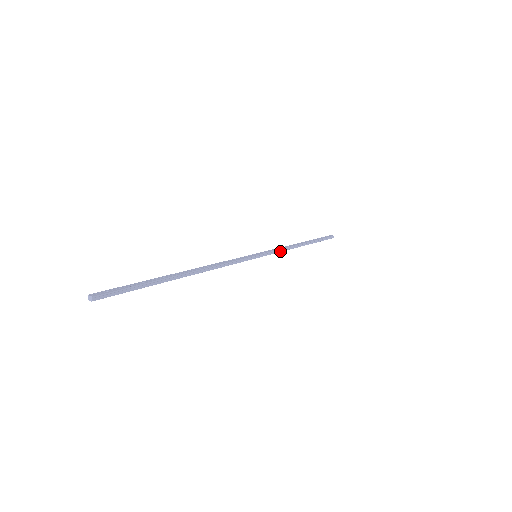
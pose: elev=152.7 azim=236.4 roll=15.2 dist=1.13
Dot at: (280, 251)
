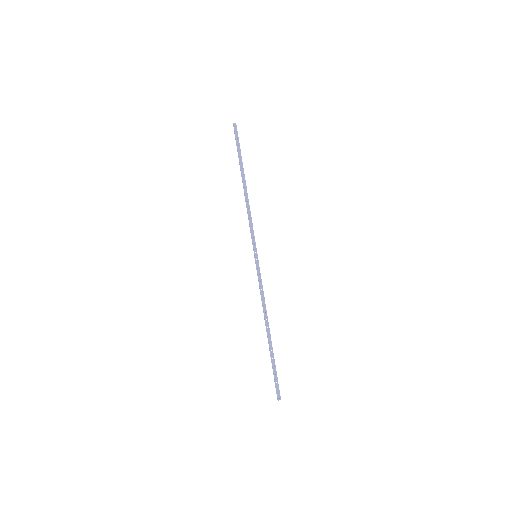
Dot at: (252, 224)
